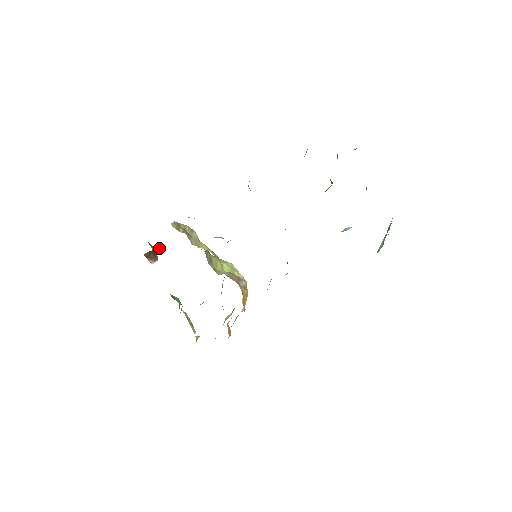
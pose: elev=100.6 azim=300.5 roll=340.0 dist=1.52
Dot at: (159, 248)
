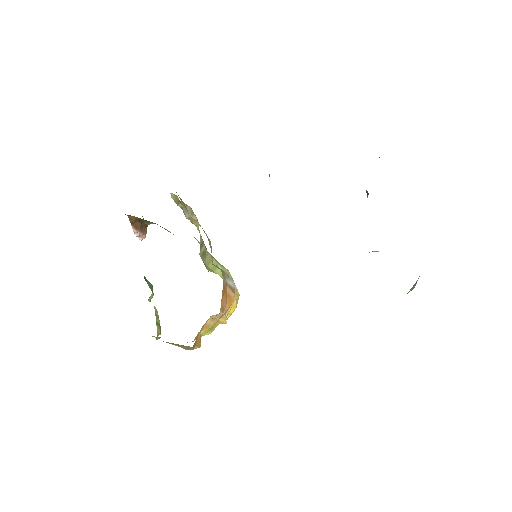
Dot at: (150, 222)
